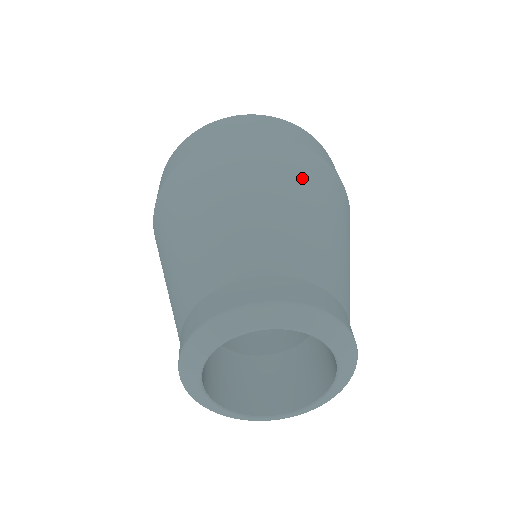
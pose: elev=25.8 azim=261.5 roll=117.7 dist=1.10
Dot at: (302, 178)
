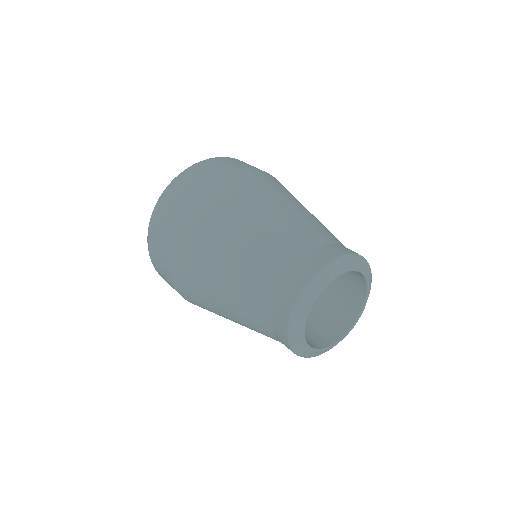
Dot at: (278, 189)
